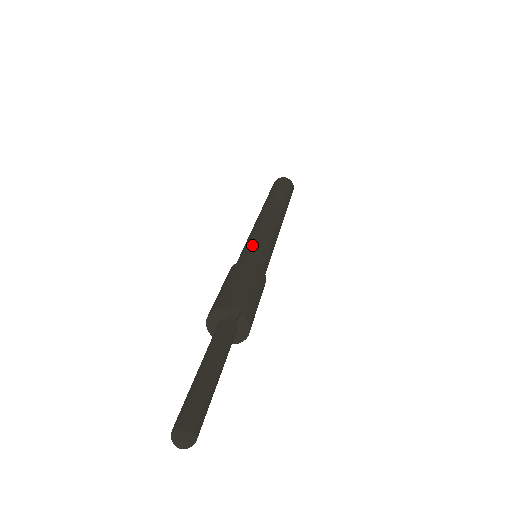
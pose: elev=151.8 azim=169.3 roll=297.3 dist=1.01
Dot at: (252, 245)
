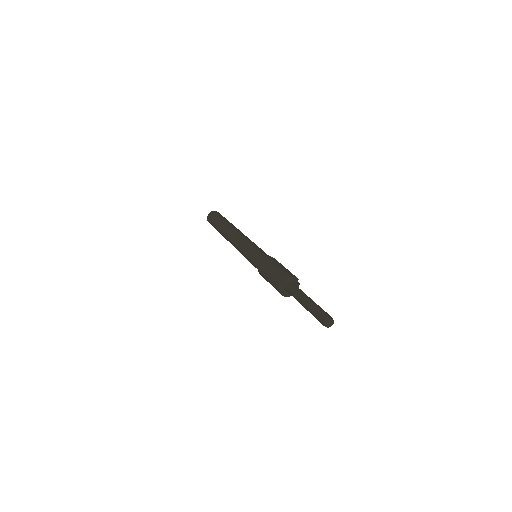
Dot at: (262, 250)
